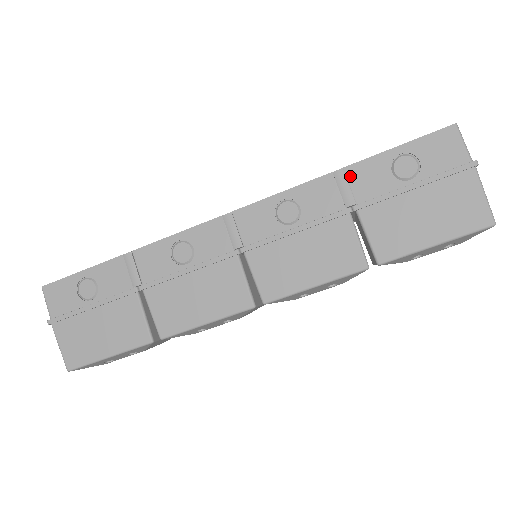
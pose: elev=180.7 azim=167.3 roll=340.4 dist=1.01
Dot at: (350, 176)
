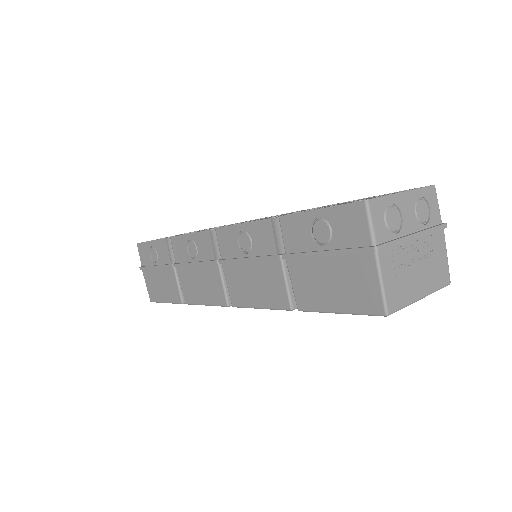
Dot at: (283, 226)
